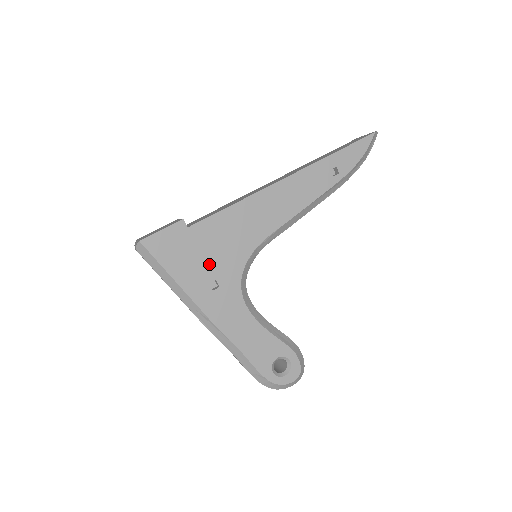
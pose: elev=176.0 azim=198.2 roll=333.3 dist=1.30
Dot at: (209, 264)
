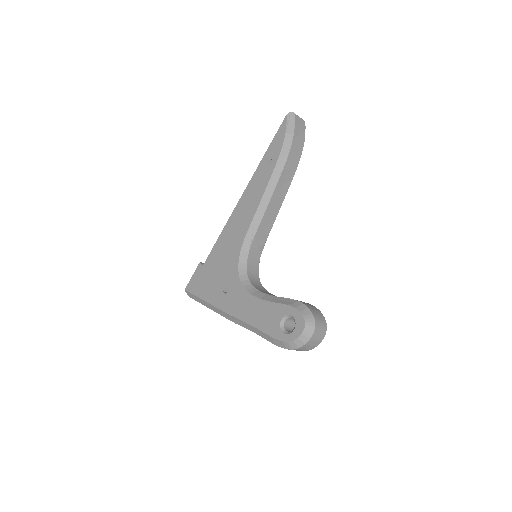
Dot at: (219, 279)
